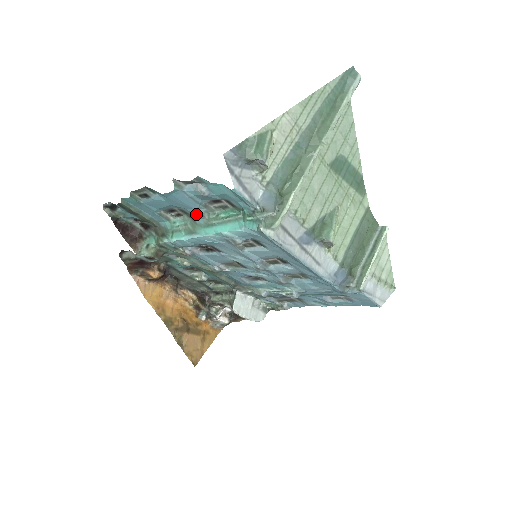
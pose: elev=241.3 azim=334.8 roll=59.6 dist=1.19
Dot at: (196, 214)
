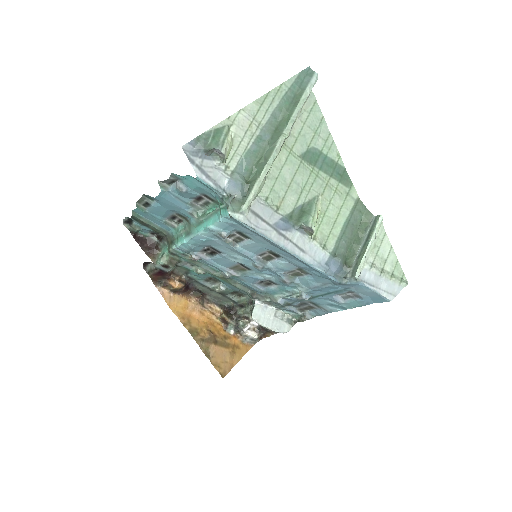
Dot at: (187, 214)
